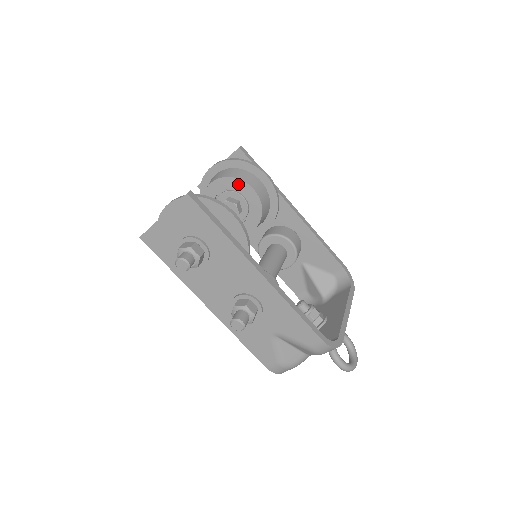
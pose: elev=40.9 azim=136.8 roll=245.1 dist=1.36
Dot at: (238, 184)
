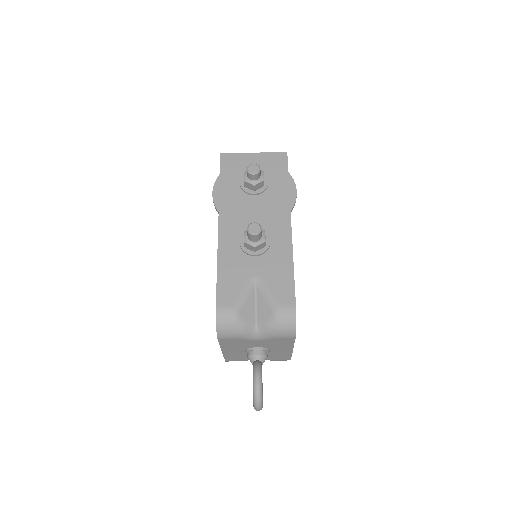
Dot at: occluded
